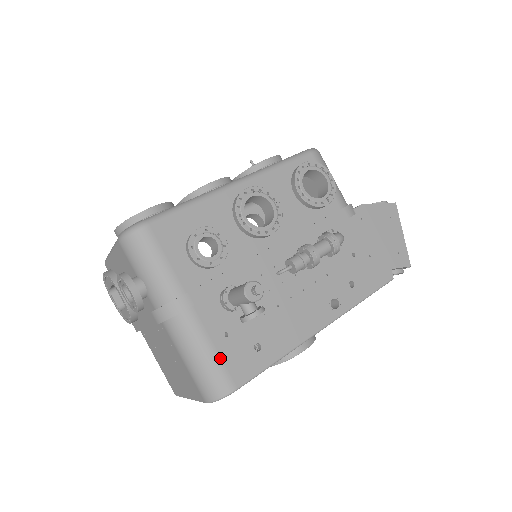
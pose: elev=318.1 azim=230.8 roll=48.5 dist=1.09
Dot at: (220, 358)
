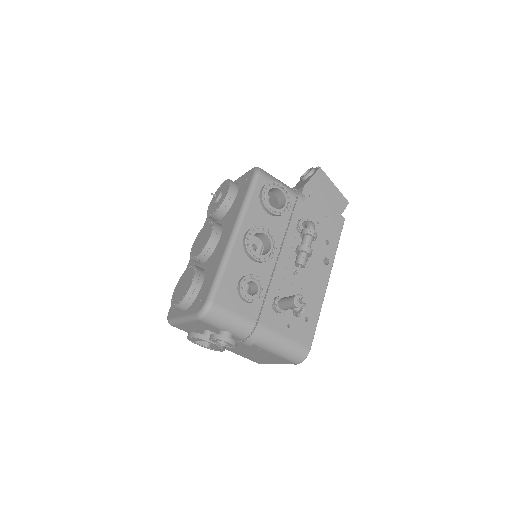
Dot at: (294, 340)
